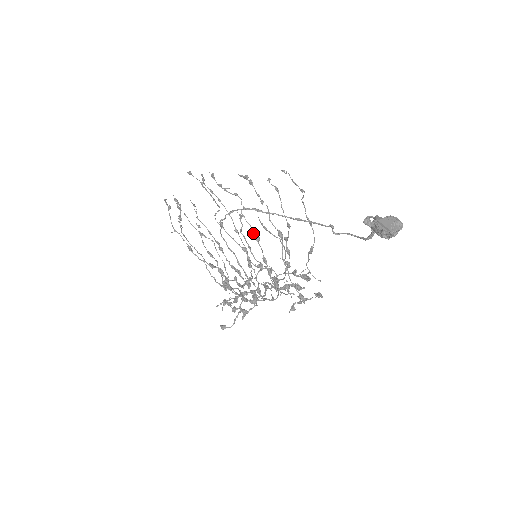
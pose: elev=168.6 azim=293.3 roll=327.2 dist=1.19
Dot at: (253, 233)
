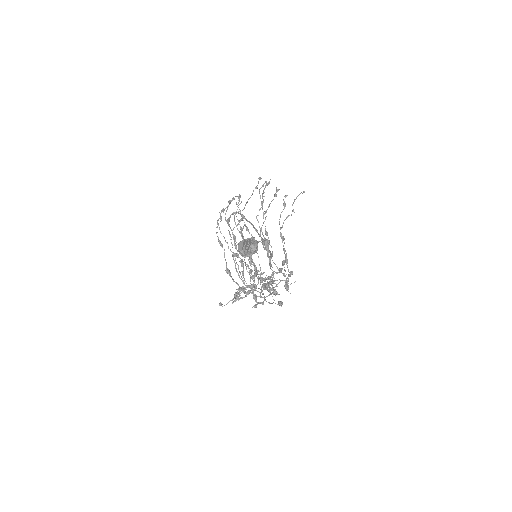
Dot at: occluded
